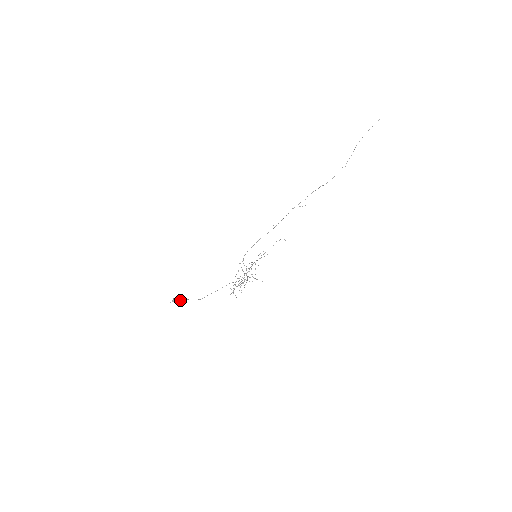
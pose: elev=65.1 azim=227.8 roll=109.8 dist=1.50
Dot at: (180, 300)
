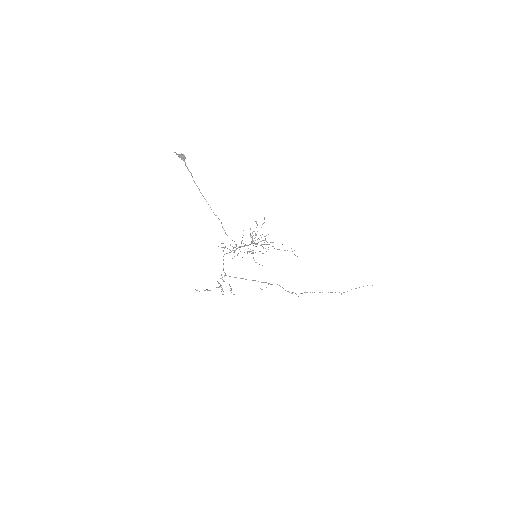
Dot at: (185, 164)
